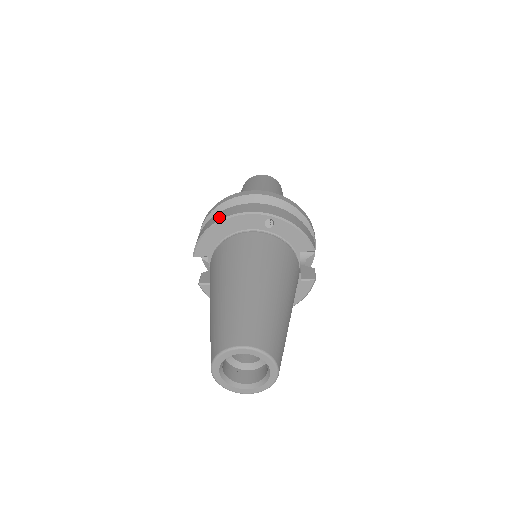
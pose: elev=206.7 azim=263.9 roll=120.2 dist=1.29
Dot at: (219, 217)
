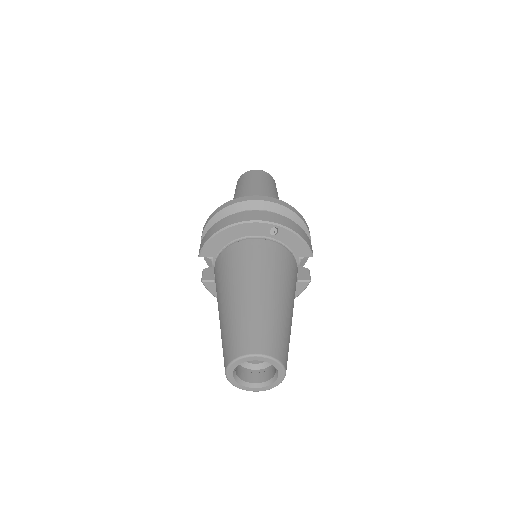
Dot at: (227, 222)
